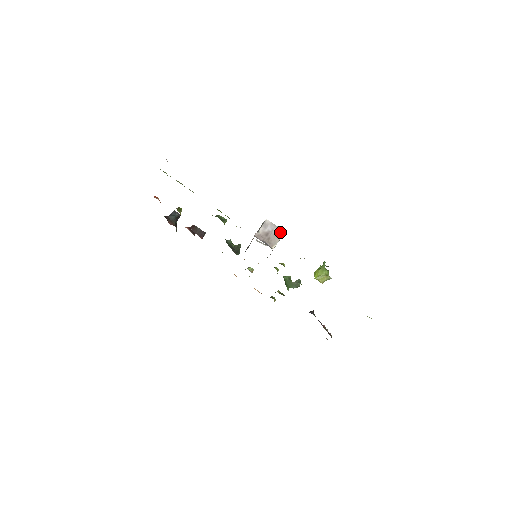
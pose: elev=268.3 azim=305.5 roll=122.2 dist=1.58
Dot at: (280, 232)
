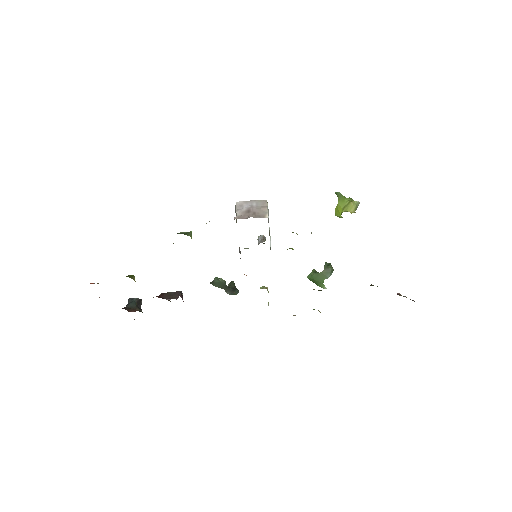
Dot at: (262, 203)
